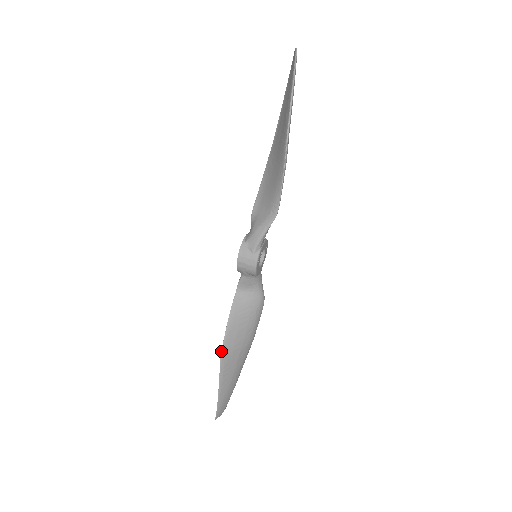
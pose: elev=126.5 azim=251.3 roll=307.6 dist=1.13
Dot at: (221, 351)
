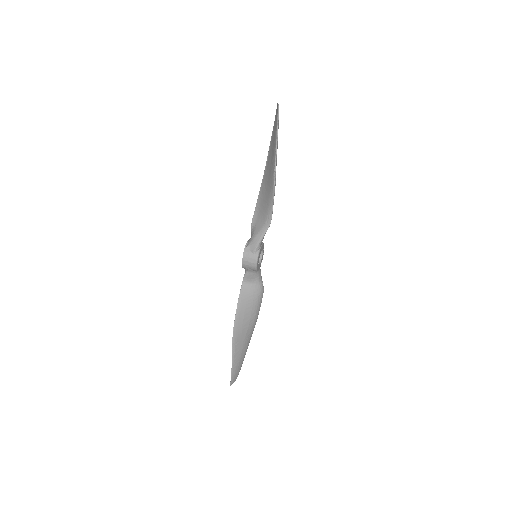
Dot at: (233, 330)
